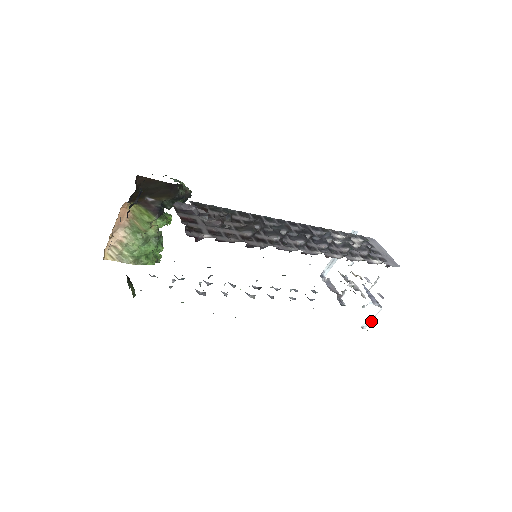
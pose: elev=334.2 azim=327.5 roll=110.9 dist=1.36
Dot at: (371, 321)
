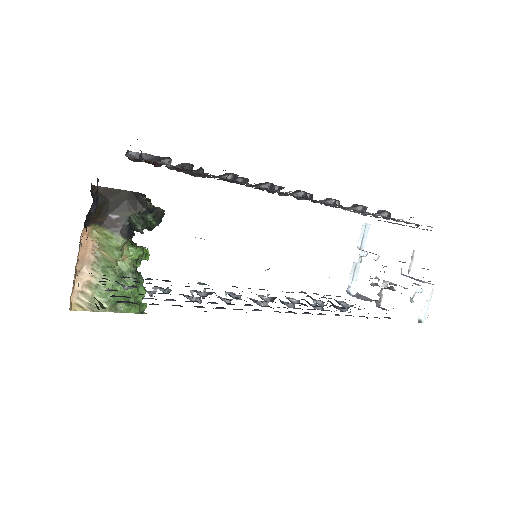
Dot at: (427, 309)
